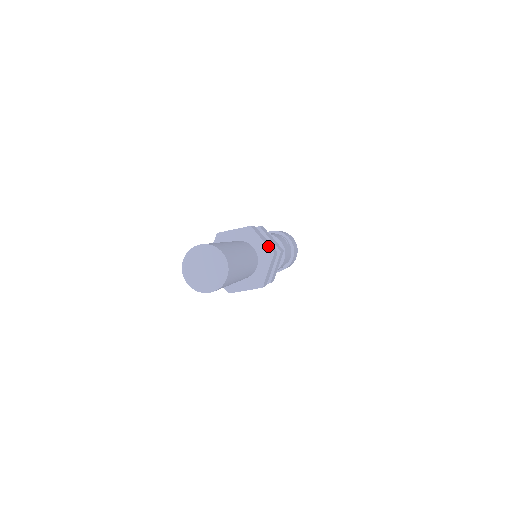
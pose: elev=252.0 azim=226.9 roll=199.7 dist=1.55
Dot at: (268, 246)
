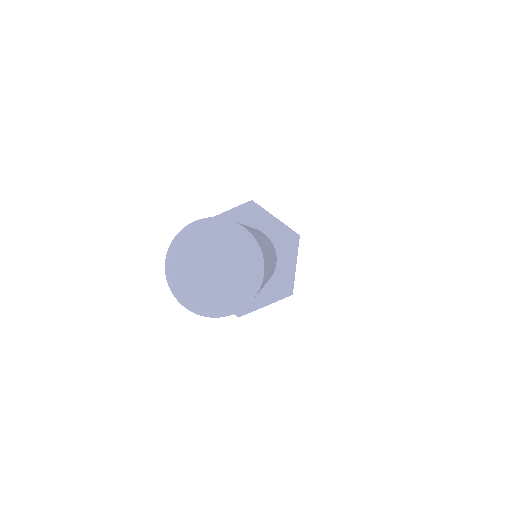
Dot at: (287, 226)
